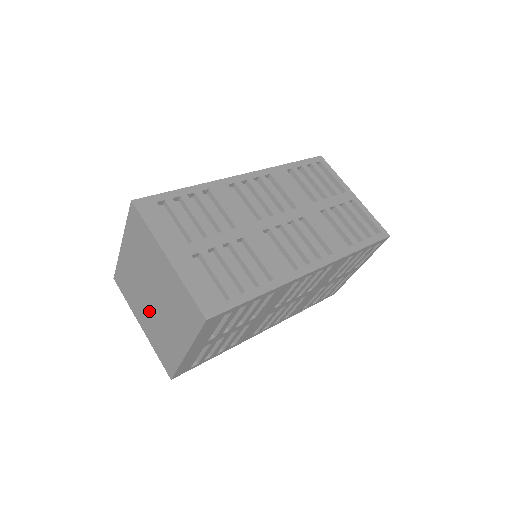
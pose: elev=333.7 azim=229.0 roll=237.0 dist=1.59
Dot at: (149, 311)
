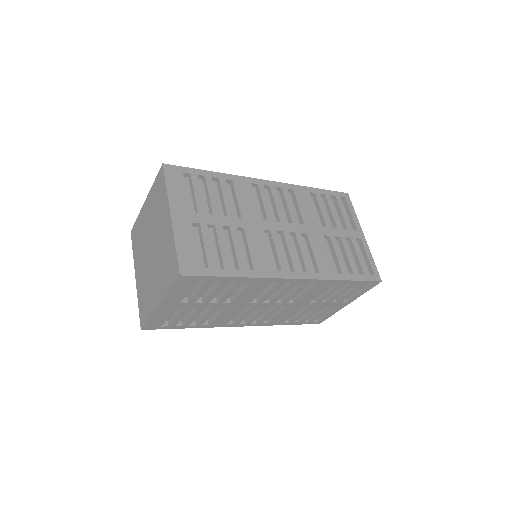
Dot at: (154, 269)
